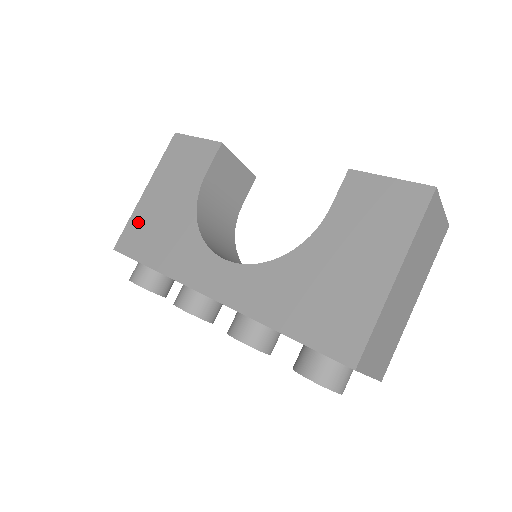
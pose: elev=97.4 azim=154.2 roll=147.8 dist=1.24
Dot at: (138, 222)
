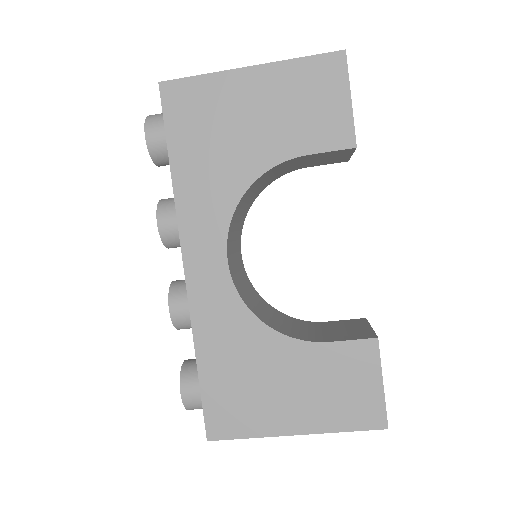
Dot at: (207, 94)
